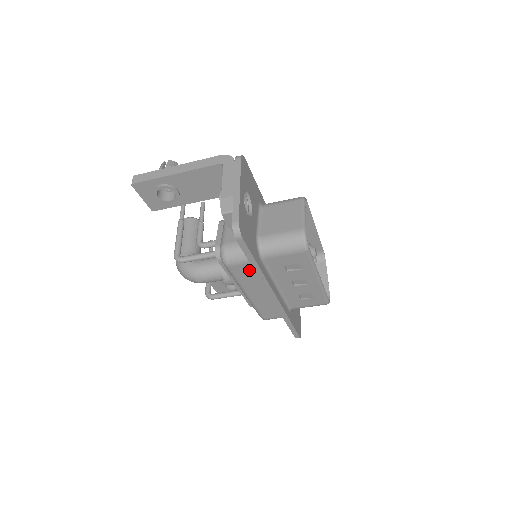
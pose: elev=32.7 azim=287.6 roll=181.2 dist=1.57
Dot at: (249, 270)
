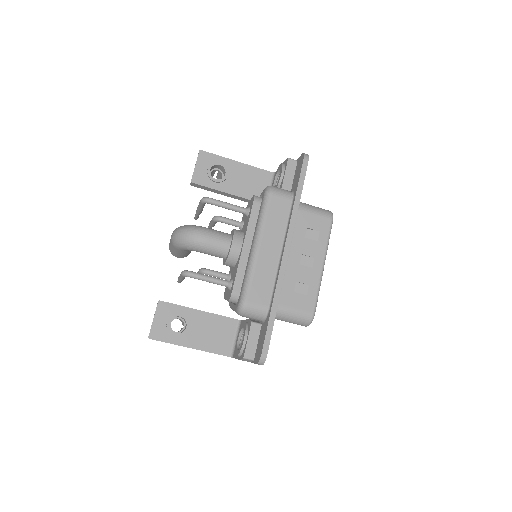
Dot at: (283, 209)
